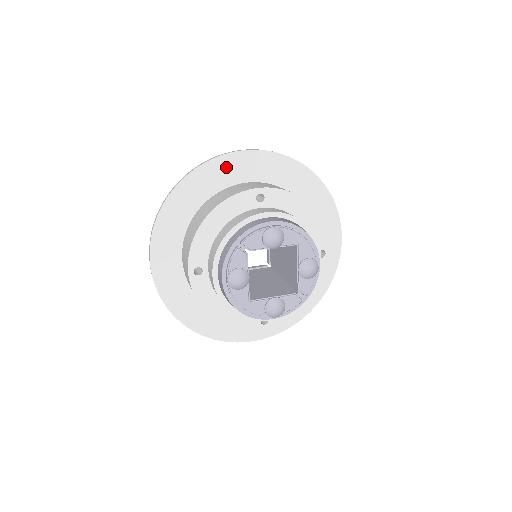
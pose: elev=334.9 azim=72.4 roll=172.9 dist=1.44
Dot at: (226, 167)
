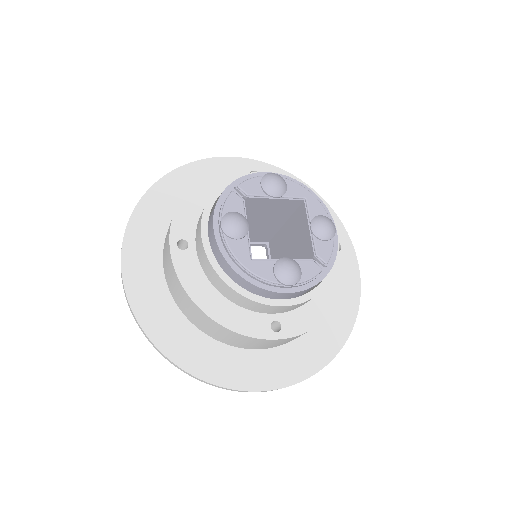
Dot at: (215, 169)
